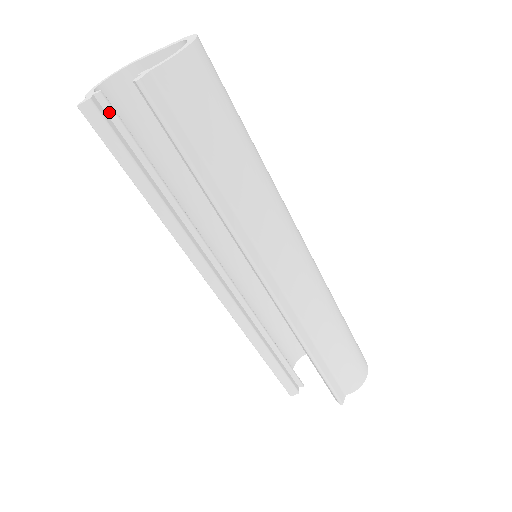
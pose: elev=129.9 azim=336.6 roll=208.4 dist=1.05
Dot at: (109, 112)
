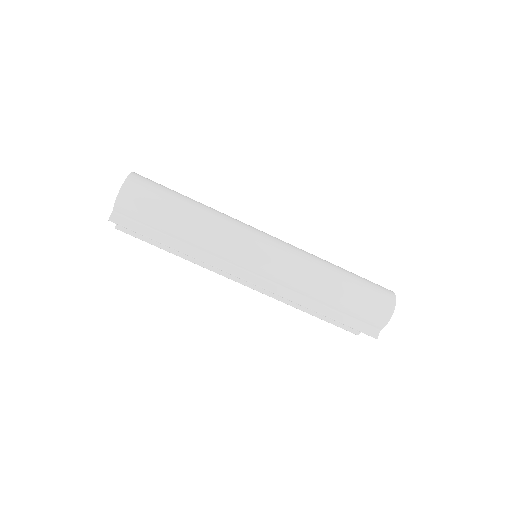
Dot at: occluded
